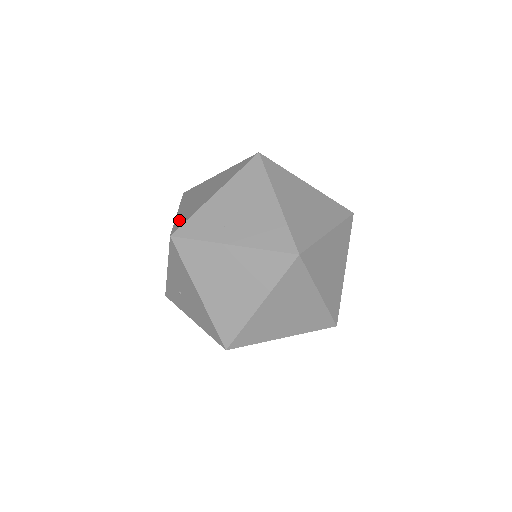
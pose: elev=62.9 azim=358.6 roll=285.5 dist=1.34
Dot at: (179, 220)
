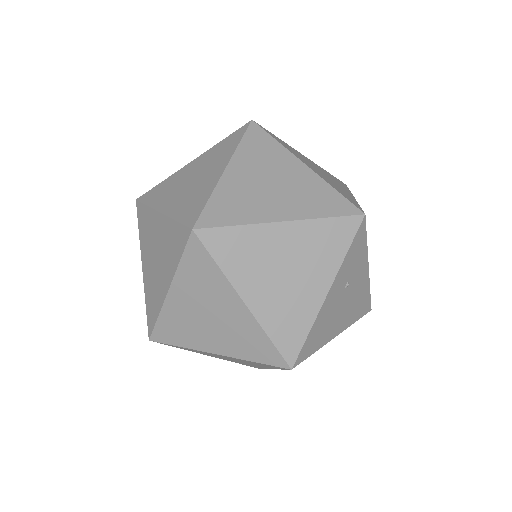
Dot at: occluded
